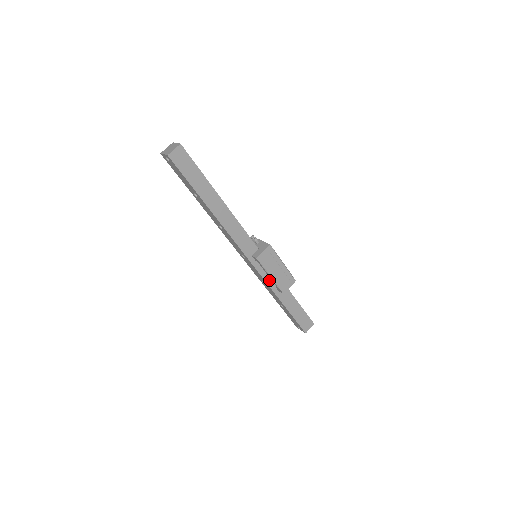
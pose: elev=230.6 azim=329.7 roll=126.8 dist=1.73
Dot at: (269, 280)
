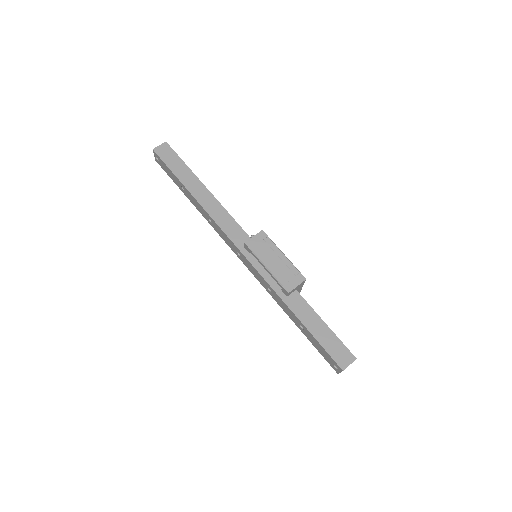
Dot at: (271, 280)
